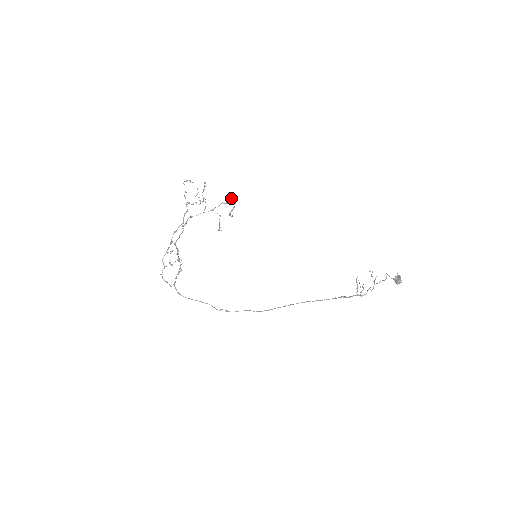
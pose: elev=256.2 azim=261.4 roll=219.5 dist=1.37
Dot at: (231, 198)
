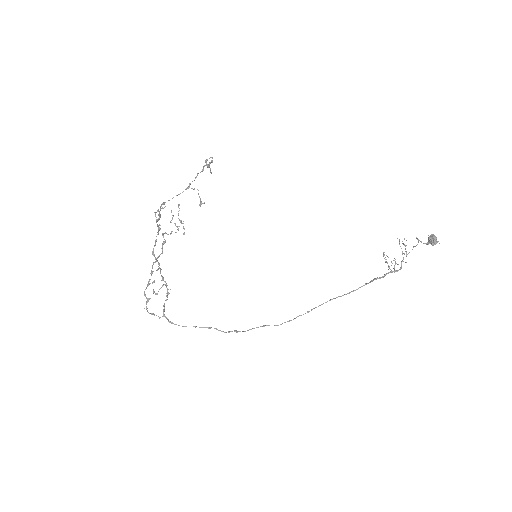
Dot at: (206, 159)
